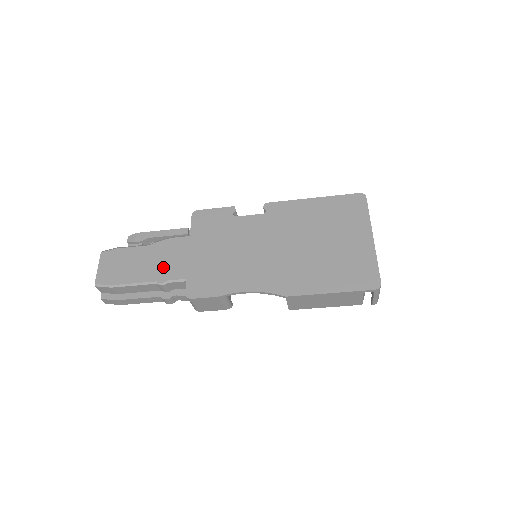
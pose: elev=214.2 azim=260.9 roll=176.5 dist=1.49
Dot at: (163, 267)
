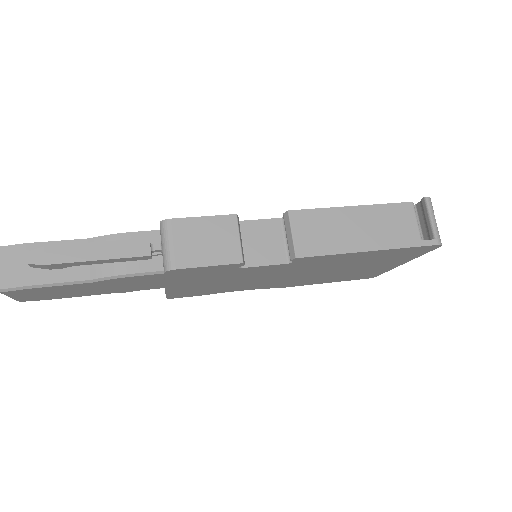
Dot at: (125, 288)
